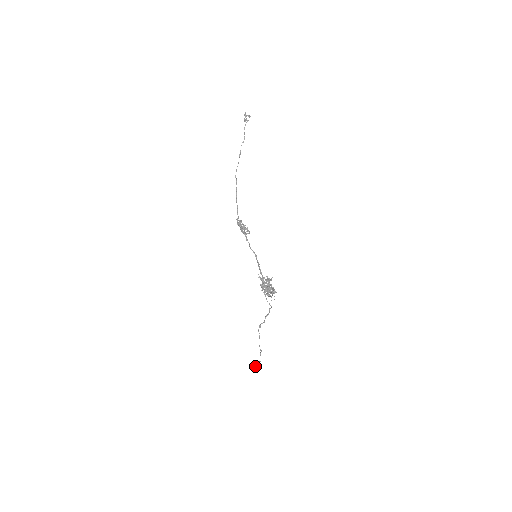
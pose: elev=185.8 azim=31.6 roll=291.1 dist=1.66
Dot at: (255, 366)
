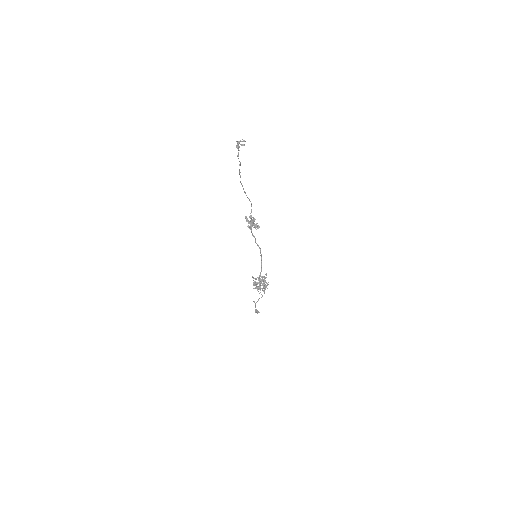
Dot at: (257, 311)
